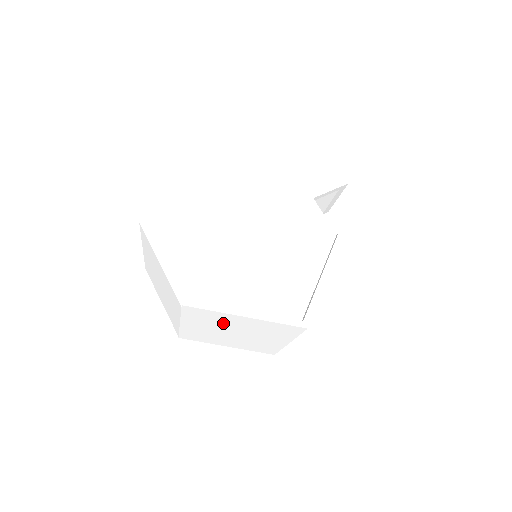
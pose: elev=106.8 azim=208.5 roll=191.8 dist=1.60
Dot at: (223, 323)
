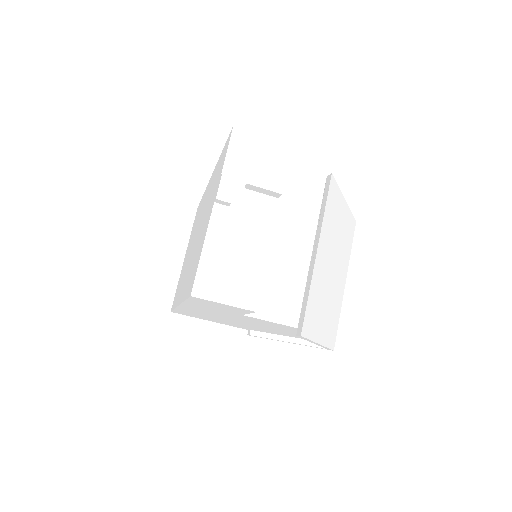
Dot at: occluded
